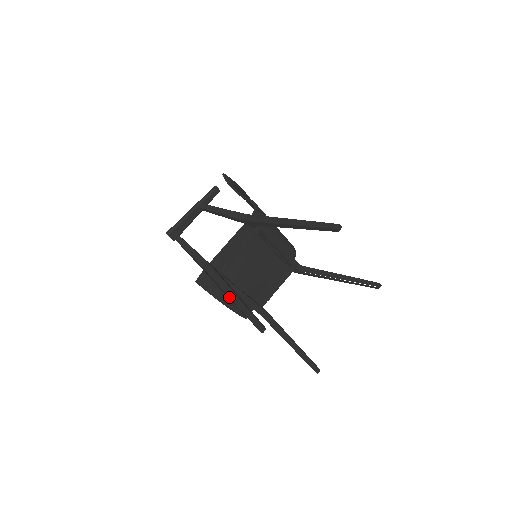
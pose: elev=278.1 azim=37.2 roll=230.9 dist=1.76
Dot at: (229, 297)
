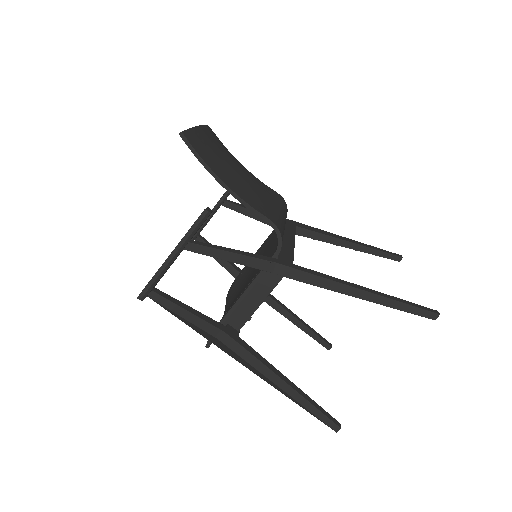
Dot at: (281, 389)
